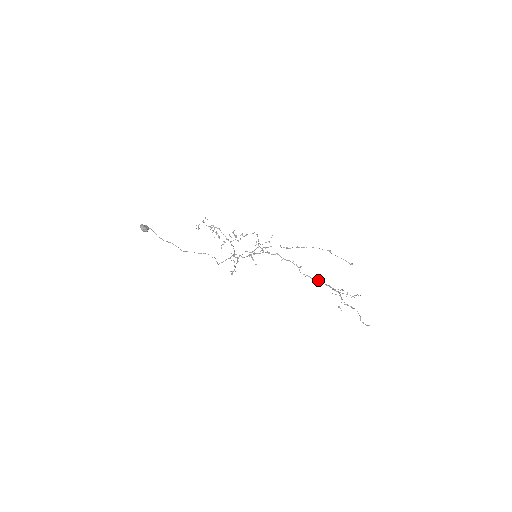
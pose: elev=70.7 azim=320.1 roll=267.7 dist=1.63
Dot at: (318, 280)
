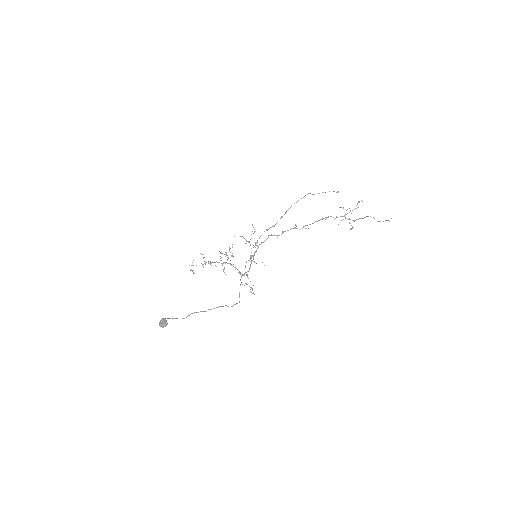
Dot at: occluded
